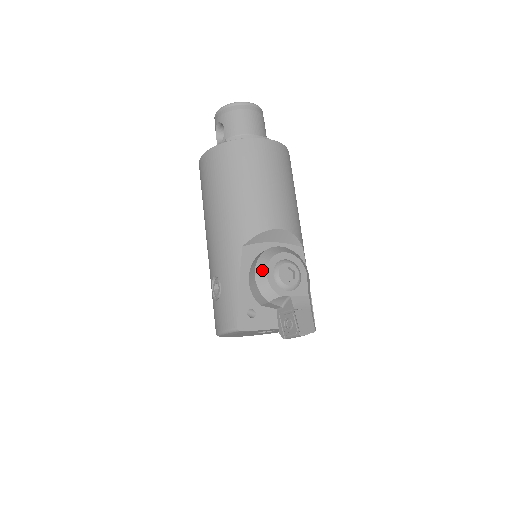
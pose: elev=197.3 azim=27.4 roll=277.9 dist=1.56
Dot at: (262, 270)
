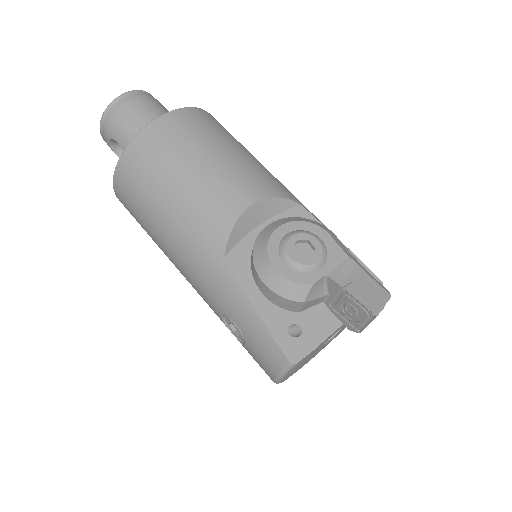
Dot at: (266, 269)
